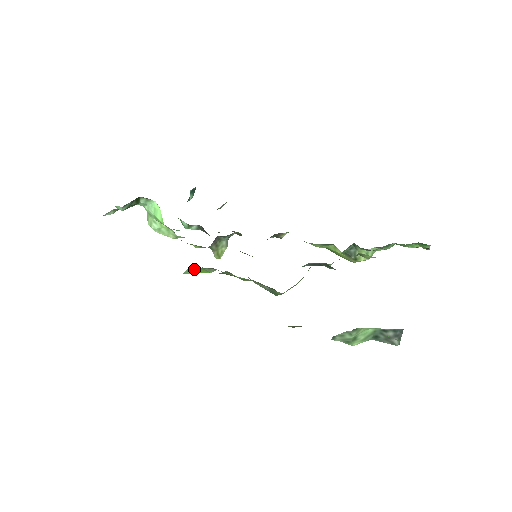
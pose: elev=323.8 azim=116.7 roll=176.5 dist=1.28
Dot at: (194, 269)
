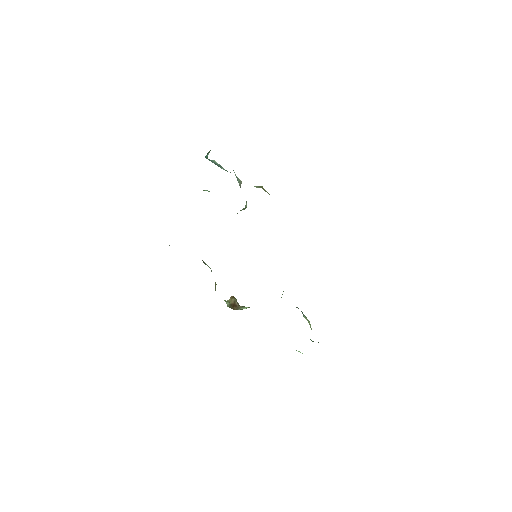
Dot at: occluded
